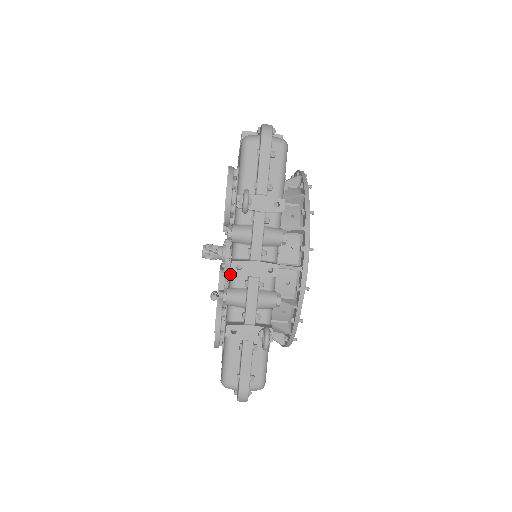
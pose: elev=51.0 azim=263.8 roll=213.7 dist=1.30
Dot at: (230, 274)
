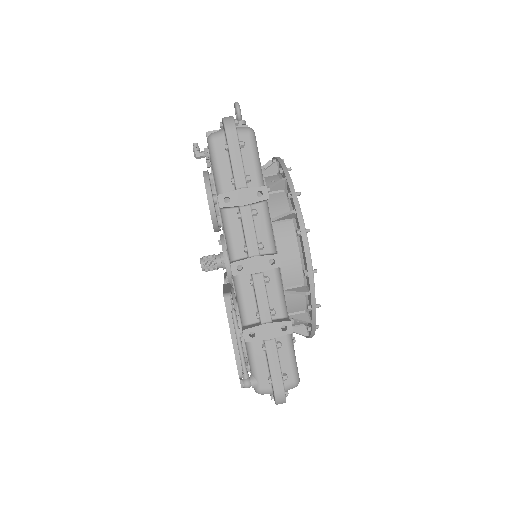
Dot at: occluded
